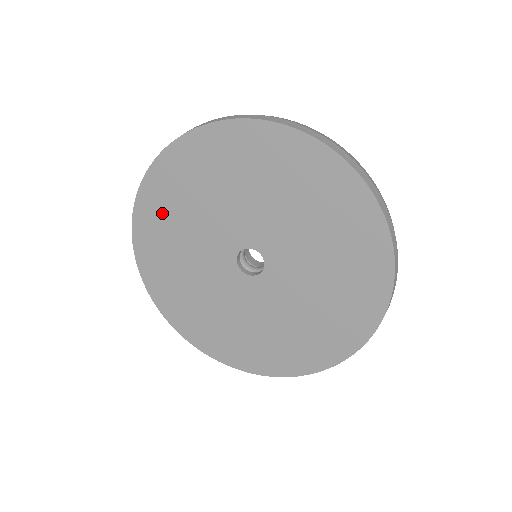
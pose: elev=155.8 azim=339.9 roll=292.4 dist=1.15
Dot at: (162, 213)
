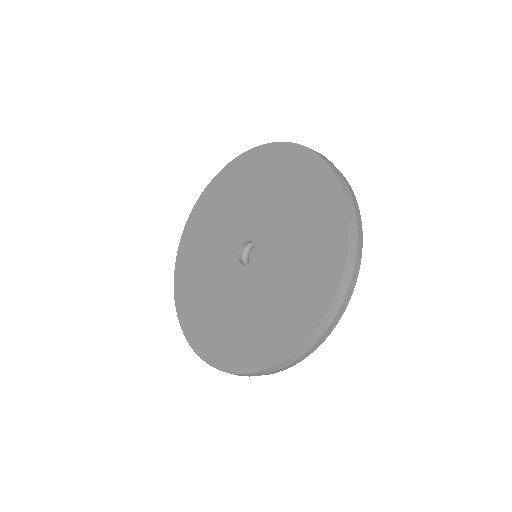
Dot at: (222, 193)
